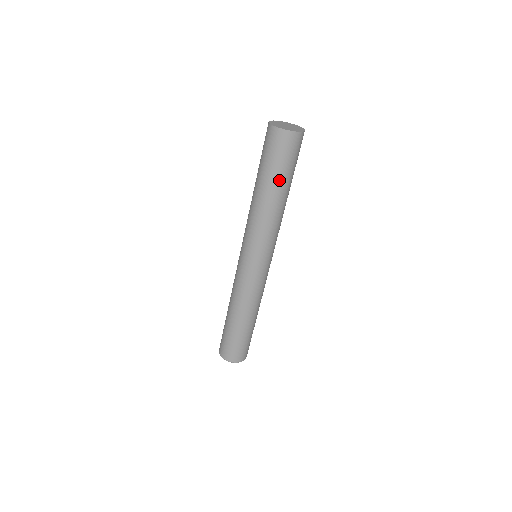
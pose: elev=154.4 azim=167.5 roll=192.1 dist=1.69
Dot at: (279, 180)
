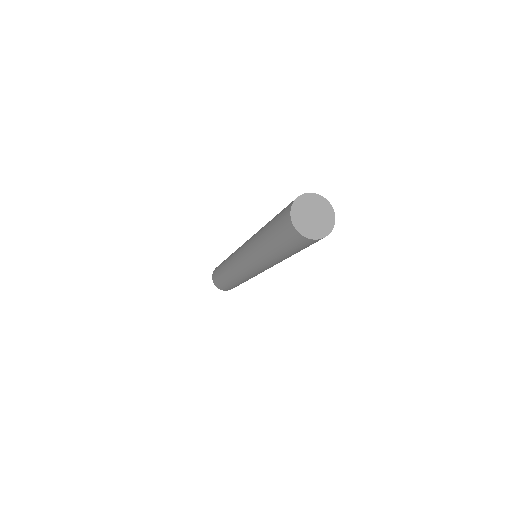
Dot at: occluded
